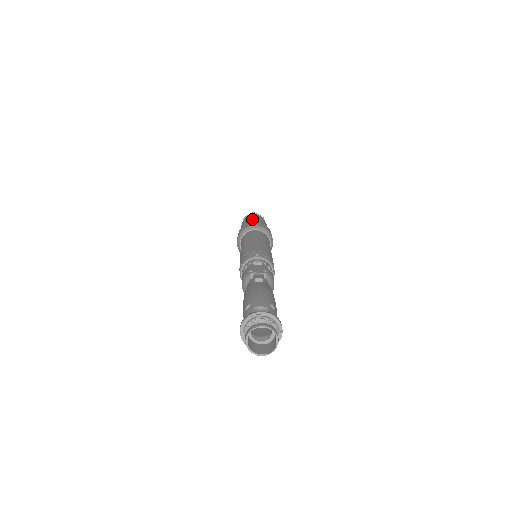
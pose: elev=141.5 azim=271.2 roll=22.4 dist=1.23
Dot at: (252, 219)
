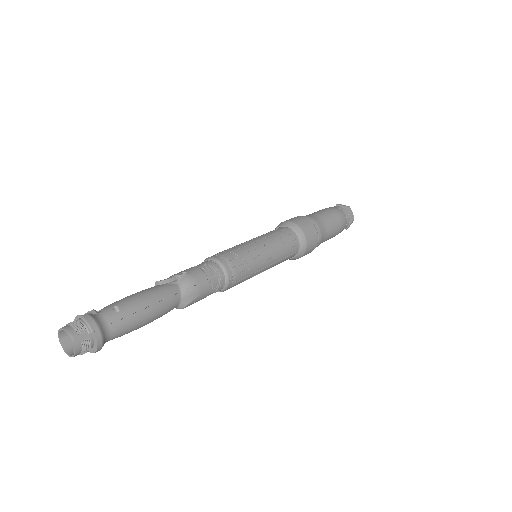
Dot at: (309, 214)
